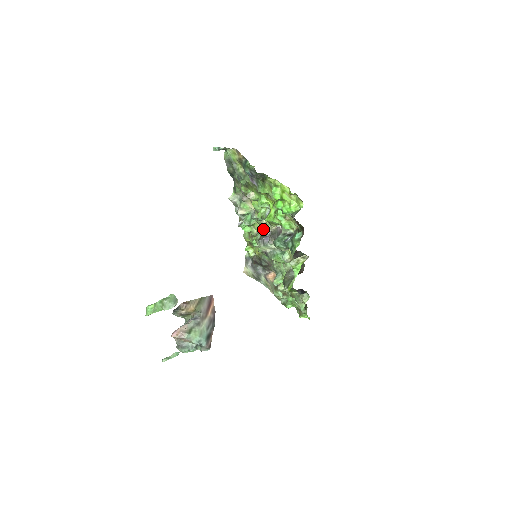
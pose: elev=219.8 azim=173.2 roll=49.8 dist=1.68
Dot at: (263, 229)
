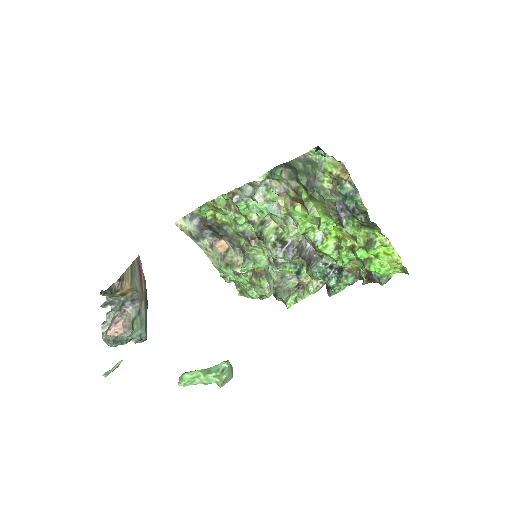
Dot at: (279, 229)
